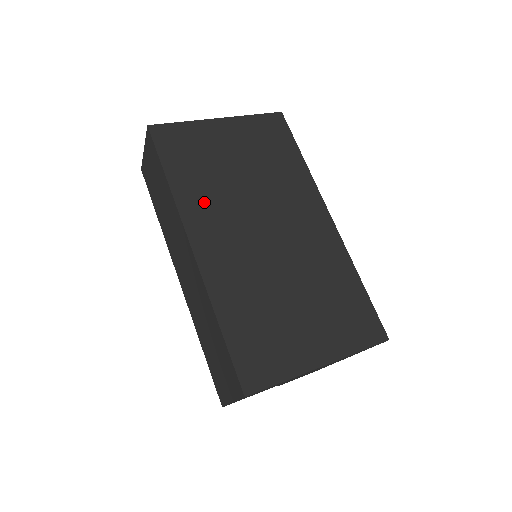
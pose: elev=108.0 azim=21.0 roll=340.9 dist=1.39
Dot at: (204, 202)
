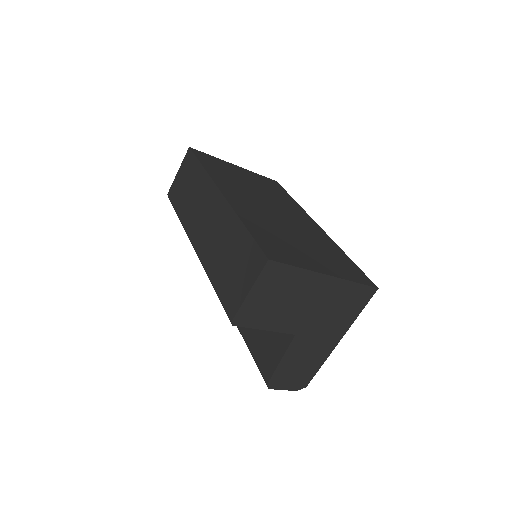
Dot at: (229, 183)
